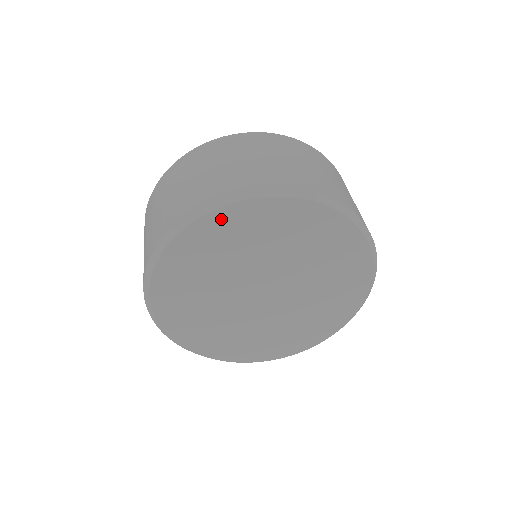
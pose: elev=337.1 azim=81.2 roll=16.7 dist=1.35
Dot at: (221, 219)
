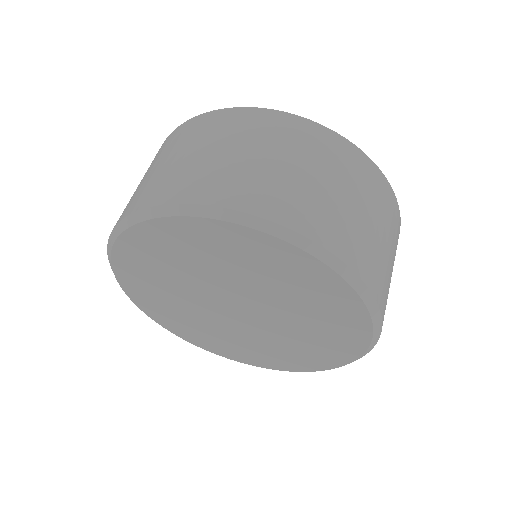
Dot at: (149, 233)
